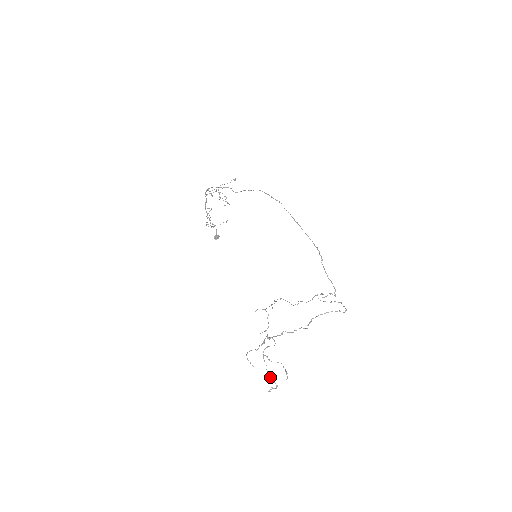
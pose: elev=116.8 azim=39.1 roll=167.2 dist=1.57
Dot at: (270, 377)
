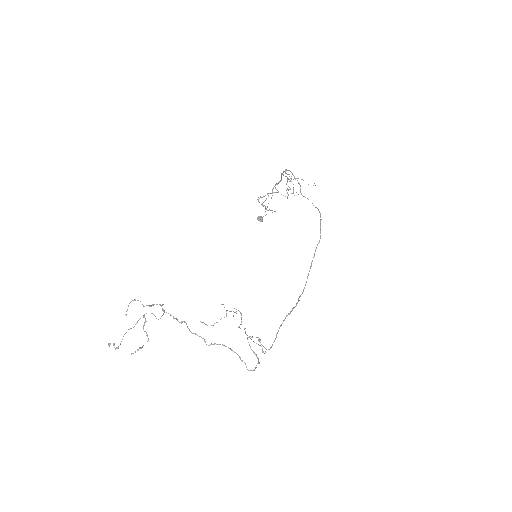
Dot at: occluded
